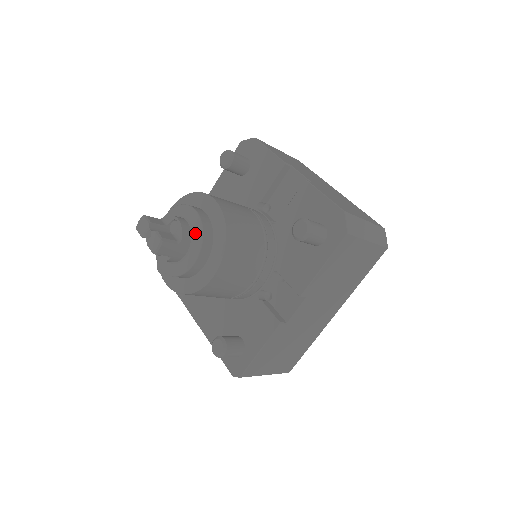
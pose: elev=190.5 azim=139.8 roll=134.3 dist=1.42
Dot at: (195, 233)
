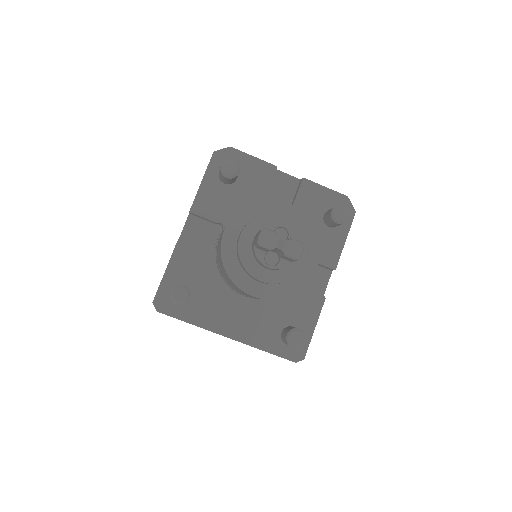
Dot at: (296, 235)
